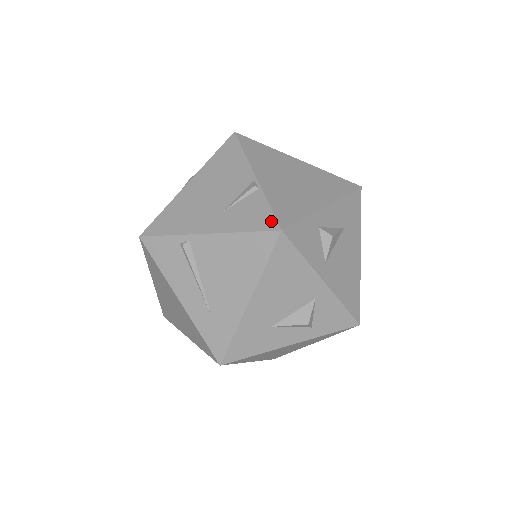
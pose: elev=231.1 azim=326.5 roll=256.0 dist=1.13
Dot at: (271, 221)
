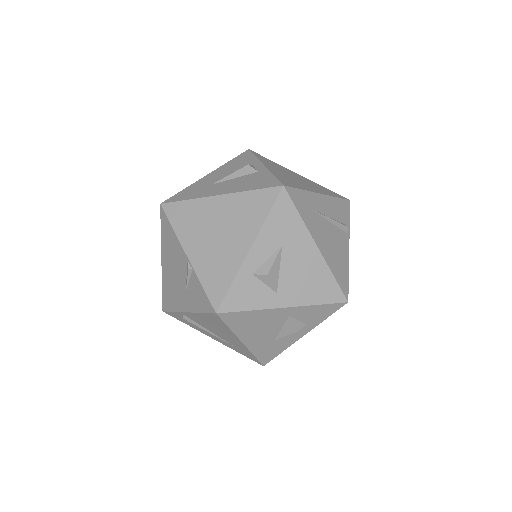
Dot at: (208, 304)
